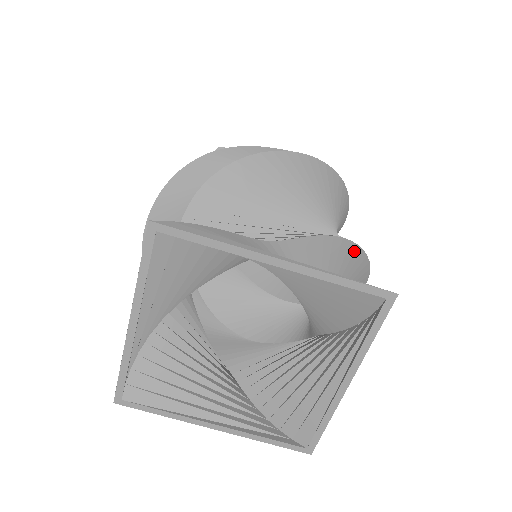
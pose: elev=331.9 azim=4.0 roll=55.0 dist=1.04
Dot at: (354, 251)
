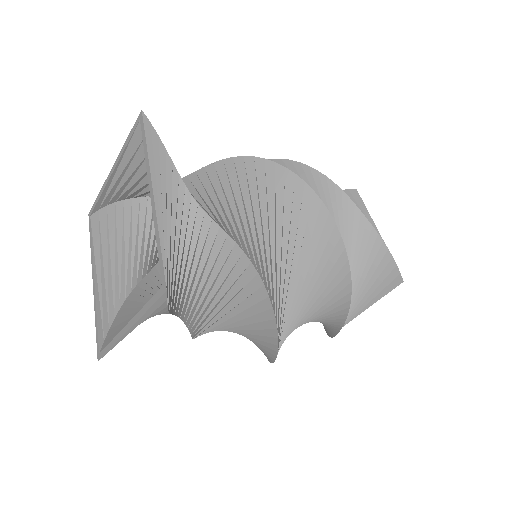
Dot at: (264, 298)
